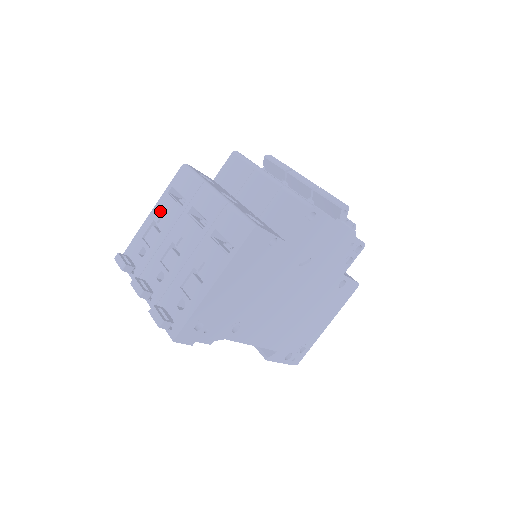
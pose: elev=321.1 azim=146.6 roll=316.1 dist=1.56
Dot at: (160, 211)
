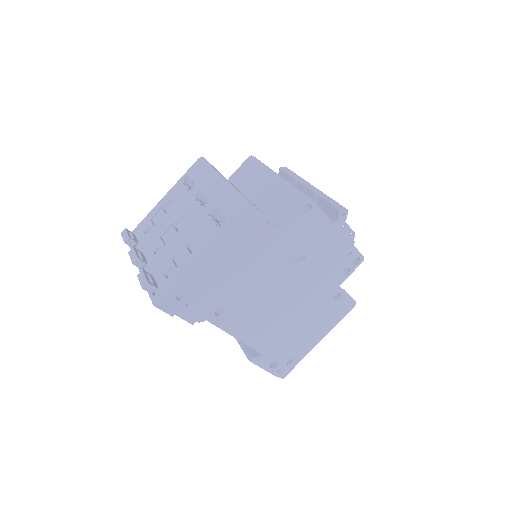
Dot at: (171, 196)
